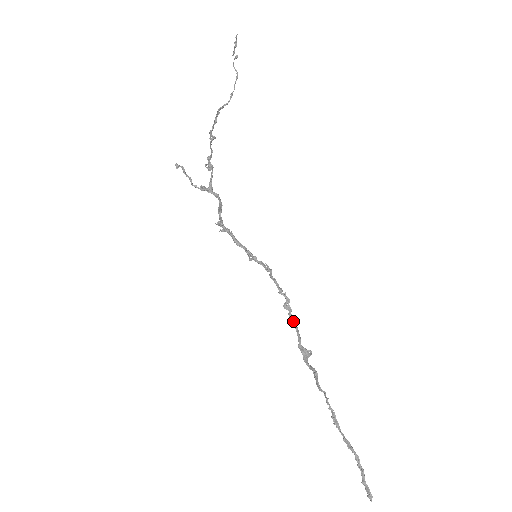
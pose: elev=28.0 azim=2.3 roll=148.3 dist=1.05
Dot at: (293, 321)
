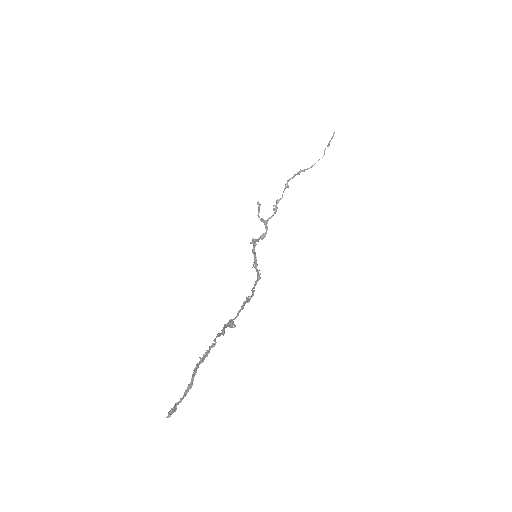
Dot at: (243, 305)
